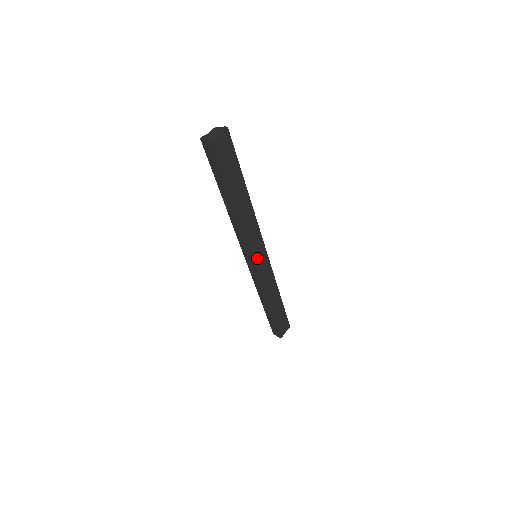
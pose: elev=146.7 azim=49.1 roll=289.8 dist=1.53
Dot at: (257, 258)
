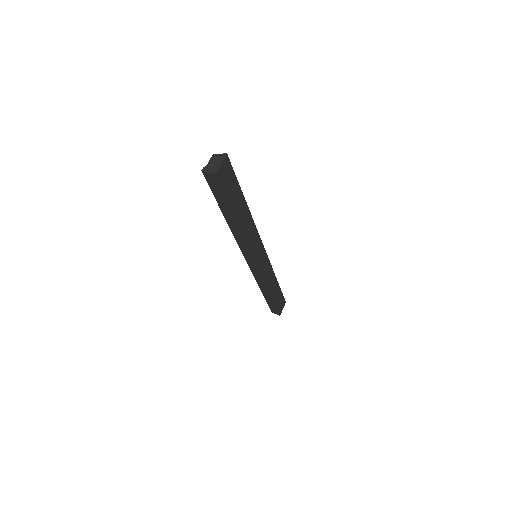
Dot at: (258, 259)
